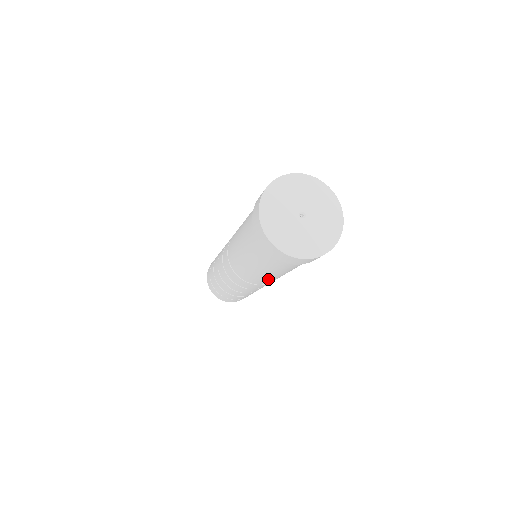
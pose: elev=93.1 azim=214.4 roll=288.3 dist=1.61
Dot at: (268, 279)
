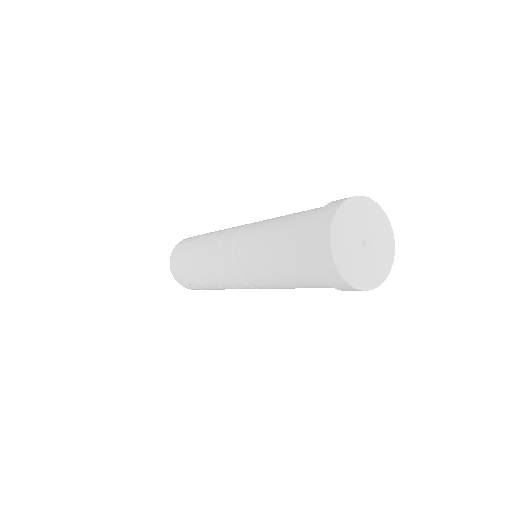
Dot at: occluded
